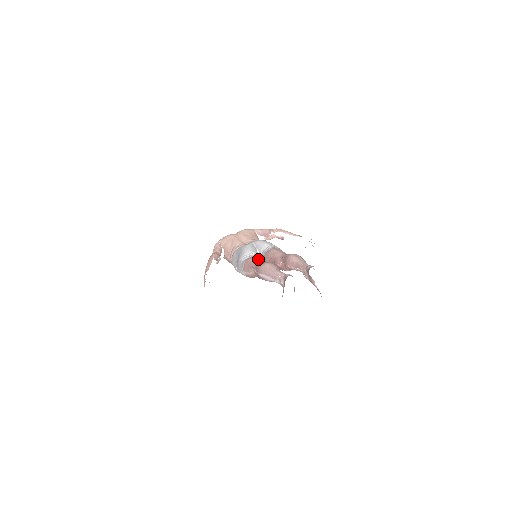
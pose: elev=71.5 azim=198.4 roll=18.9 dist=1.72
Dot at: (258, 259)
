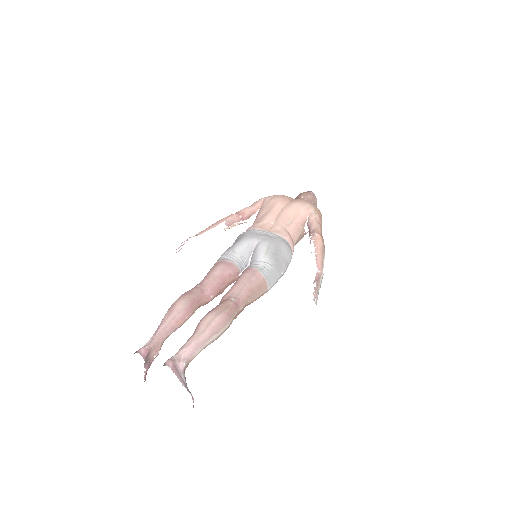
Dot at: (215, 276)
